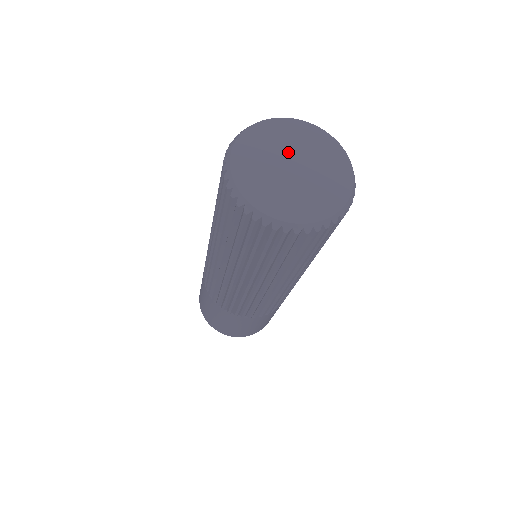
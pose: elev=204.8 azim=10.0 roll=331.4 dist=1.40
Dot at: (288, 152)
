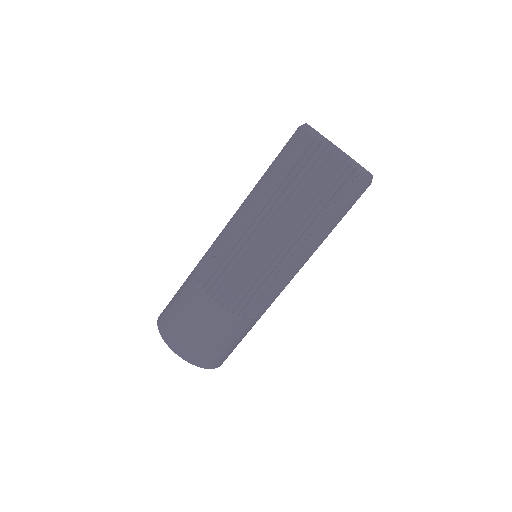
Dot at: occluded
